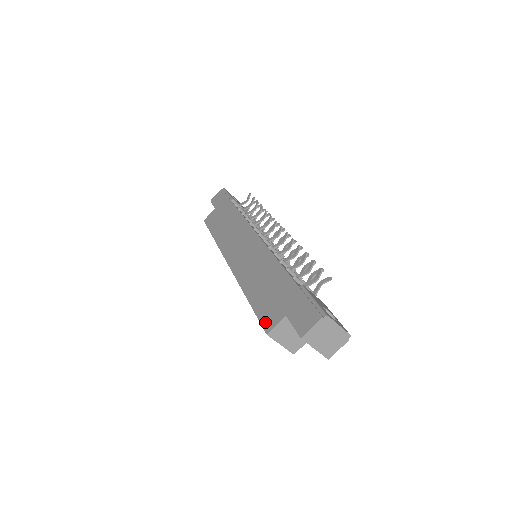
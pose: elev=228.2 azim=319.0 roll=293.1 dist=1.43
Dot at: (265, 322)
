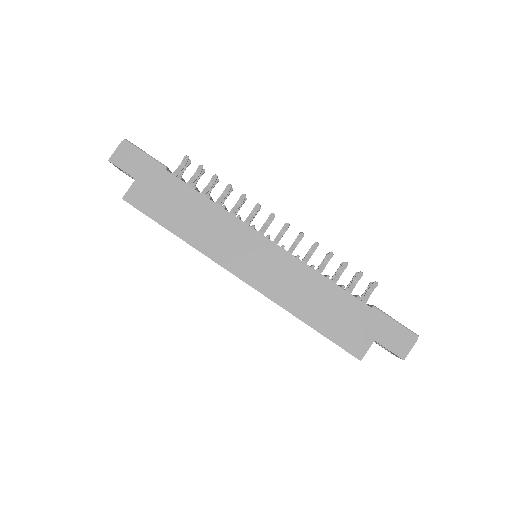
Dot at: (351, 349)
